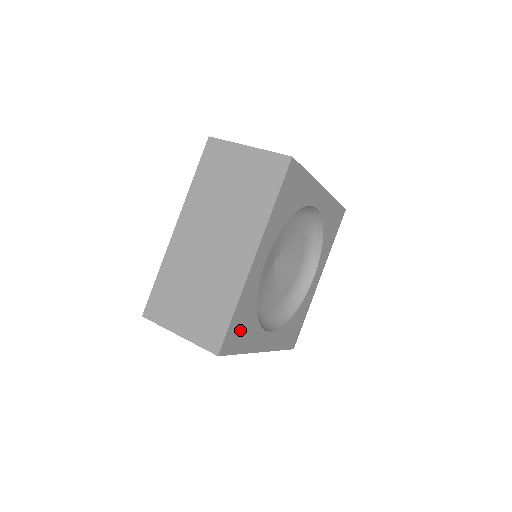
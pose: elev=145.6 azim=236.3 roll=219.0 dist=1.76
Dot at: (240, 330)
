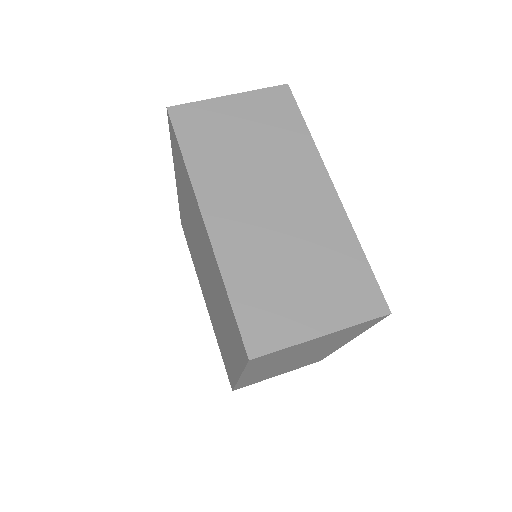
Dot at: occluded
